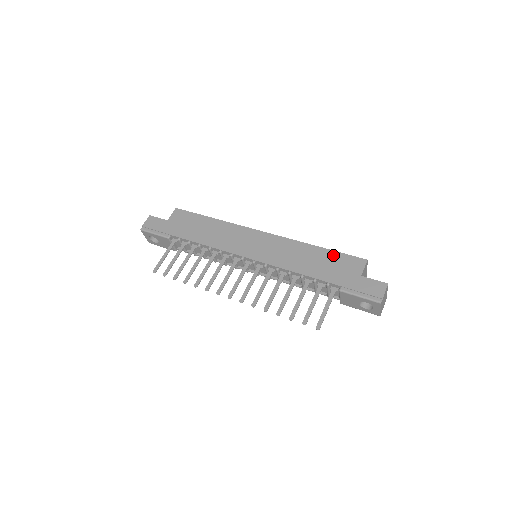
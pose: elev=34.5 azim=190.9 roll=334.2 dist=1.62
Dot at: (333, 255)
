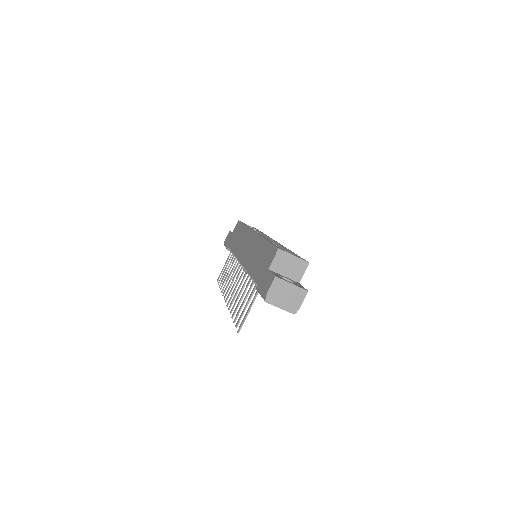
Dot at: (267, 248)
